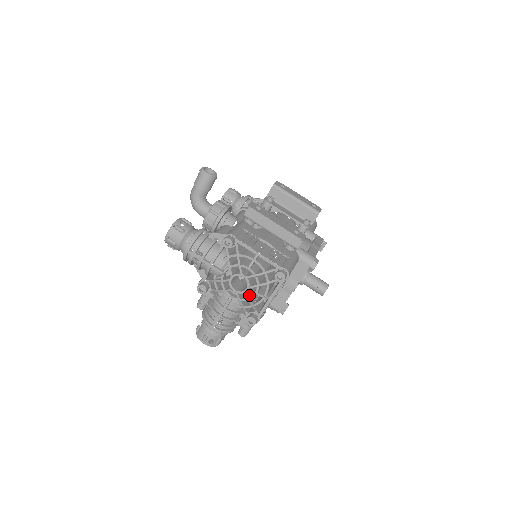
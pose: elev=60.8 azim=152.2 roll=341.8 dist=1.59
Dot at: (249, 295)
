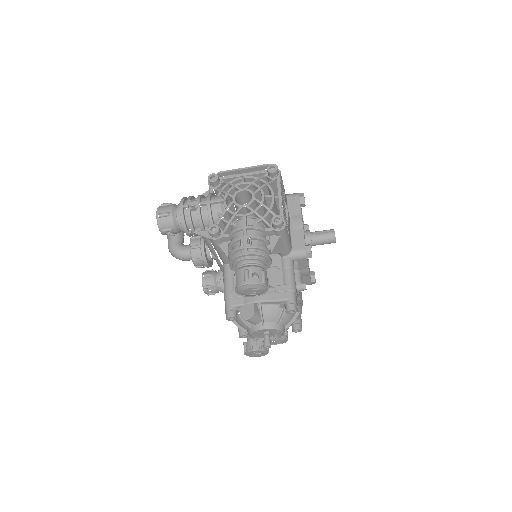
Dot at: (258, 201)
